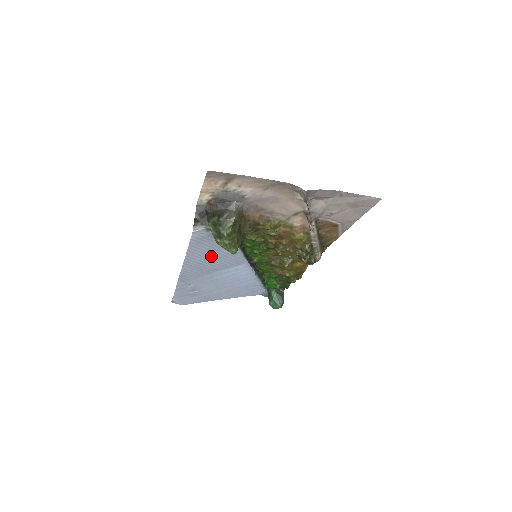
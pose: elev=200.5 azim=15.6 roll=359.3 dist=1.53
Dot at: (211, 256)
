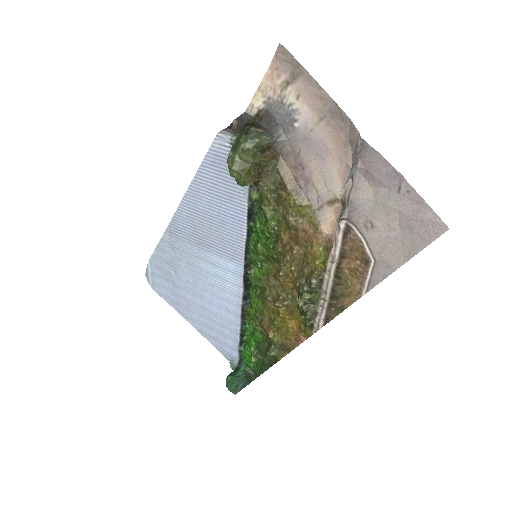
Dot at: (215, 209)
